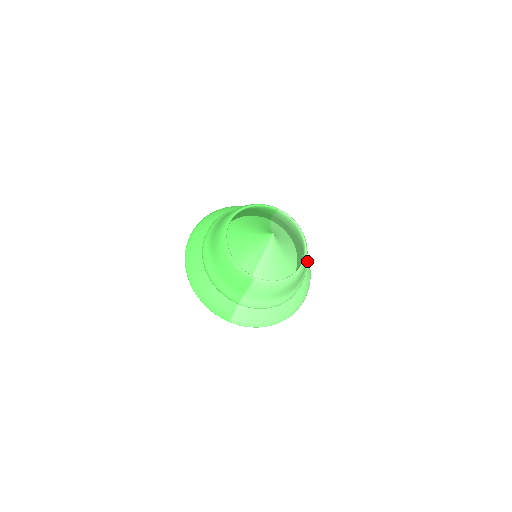
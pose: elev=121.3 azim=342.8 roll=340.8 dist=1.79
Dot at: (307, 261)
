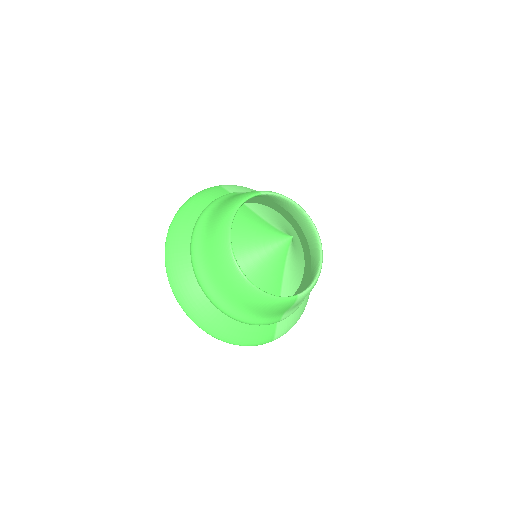
Dot at: occluded
